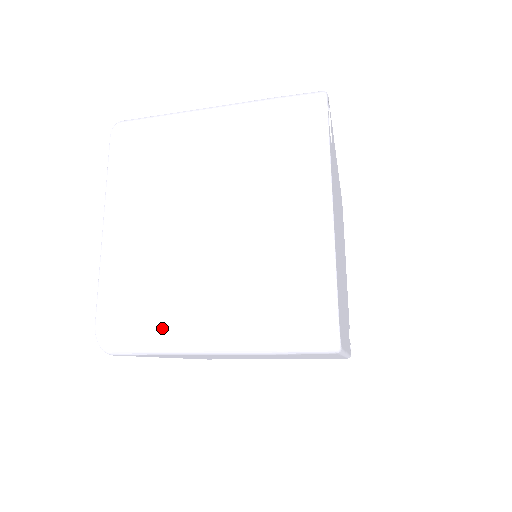
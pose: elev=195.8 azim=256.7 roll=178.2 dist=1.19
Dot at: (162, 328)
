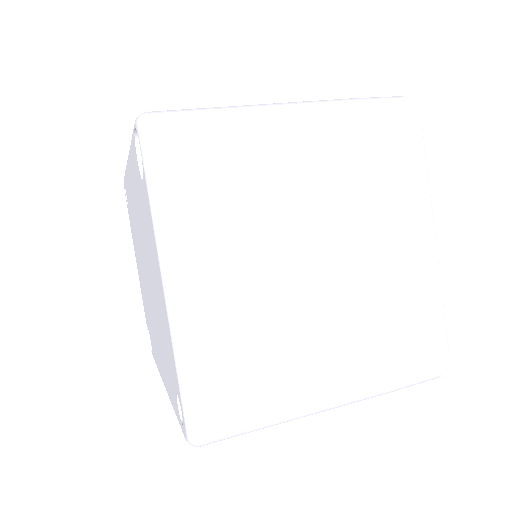
Dot at: (283, 406)
